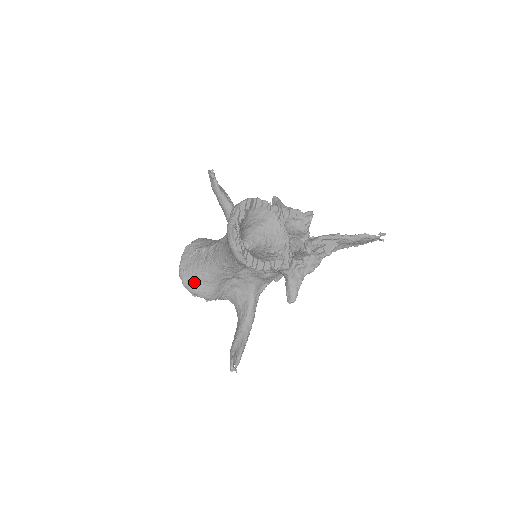
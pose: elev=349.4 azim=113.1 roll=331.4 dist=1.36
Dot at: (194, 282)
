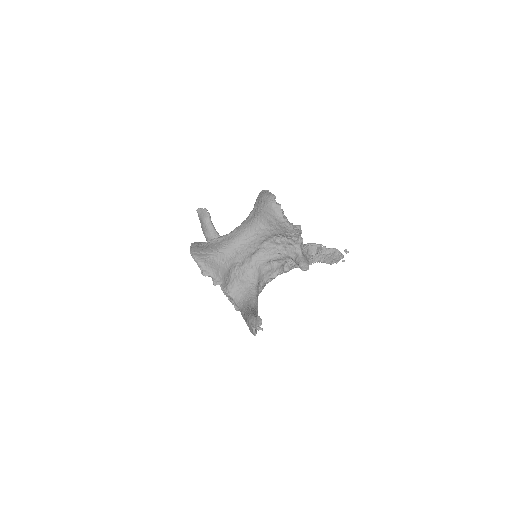
Dot at: (209, 260)
